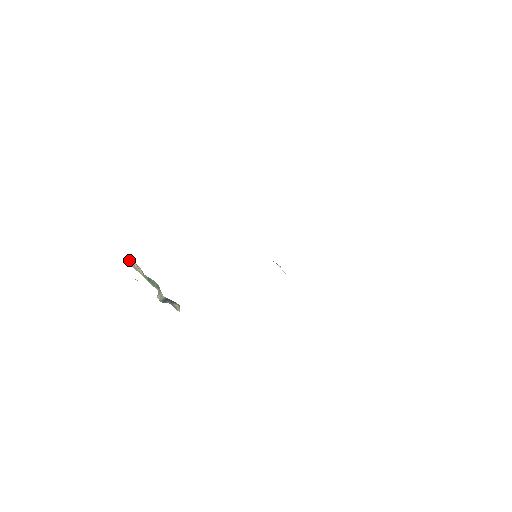
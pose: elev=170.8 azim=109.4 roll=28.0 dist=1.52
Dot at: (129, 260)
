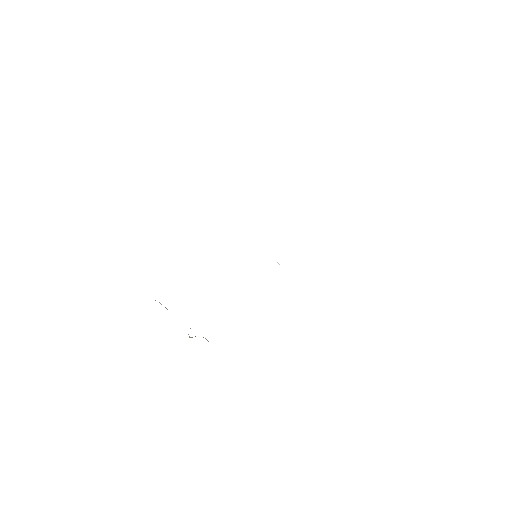
Dot at: occluded
